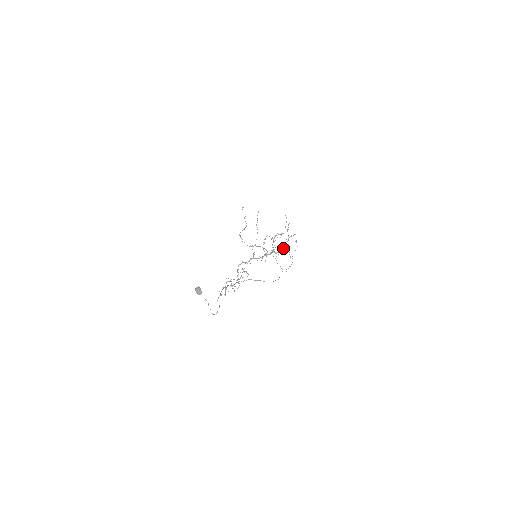
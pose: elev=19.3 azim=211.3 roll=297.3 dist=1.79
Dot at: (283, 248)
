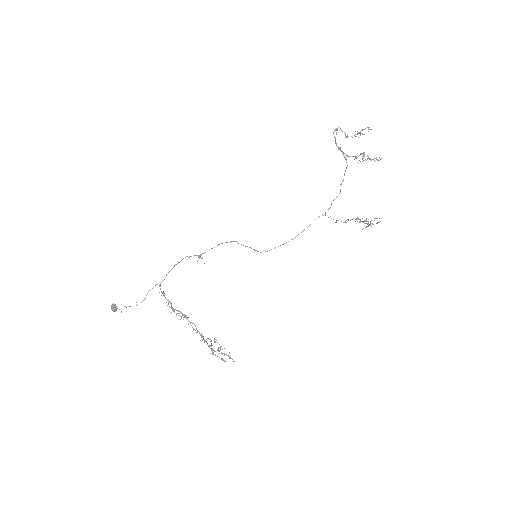
Dot at: (221, 359)
